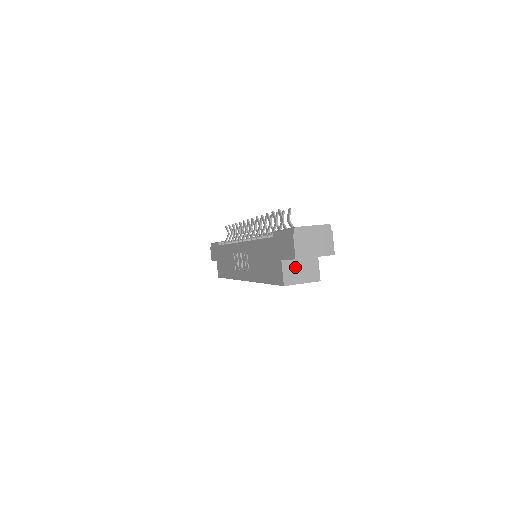
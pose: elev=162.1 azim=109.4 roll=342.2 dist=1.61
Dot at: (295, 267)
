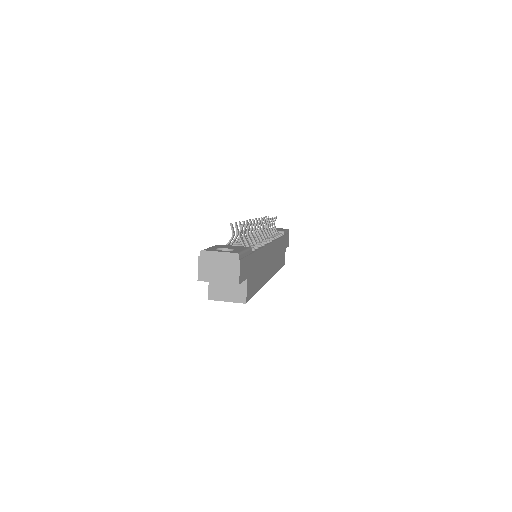
Dot at: (222, 284)
